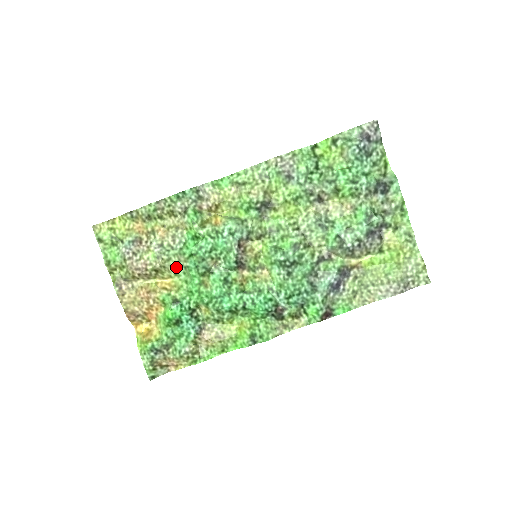
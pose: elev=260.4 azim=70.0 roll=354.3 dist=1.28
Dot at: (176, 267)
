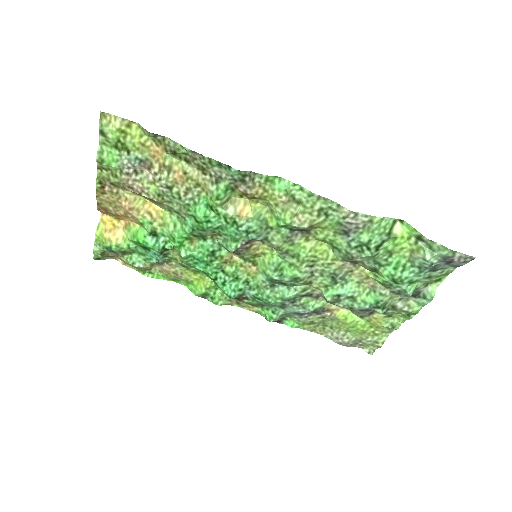
Dot at: (173, 209)
